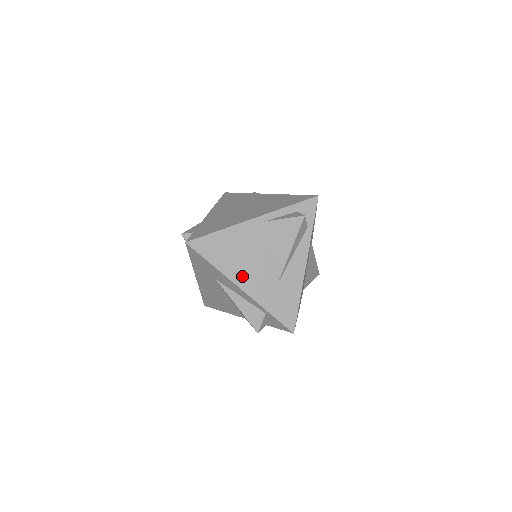
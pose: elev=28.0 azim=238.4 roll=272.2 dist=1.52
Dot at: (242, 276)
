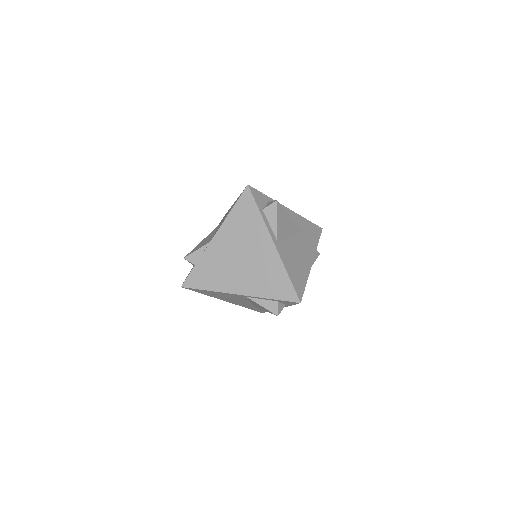
Dot at: (226, 300)
